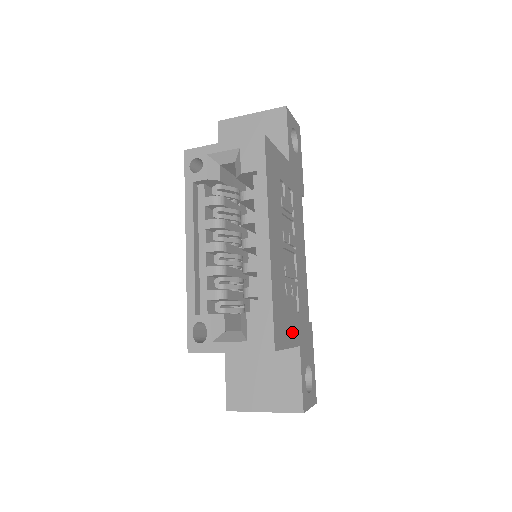
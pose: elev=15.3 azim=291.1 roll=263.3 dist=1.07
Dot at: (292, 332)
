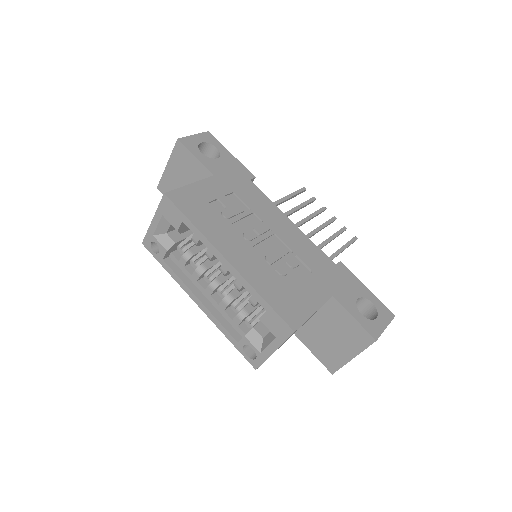
Dot at: (312, 296)
